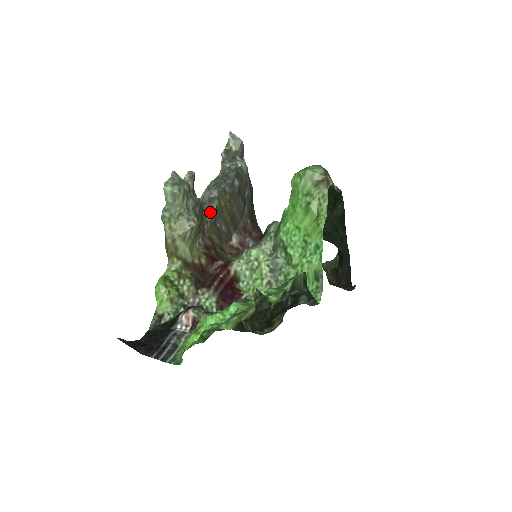
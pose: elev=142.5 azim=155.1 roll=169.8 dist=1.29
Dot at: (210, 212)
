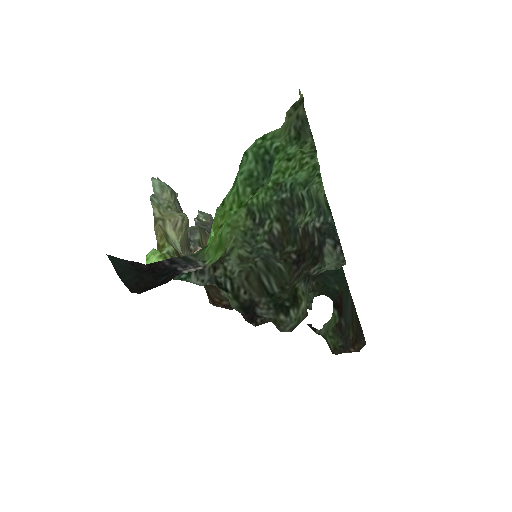
Dot at: (193, 242)
